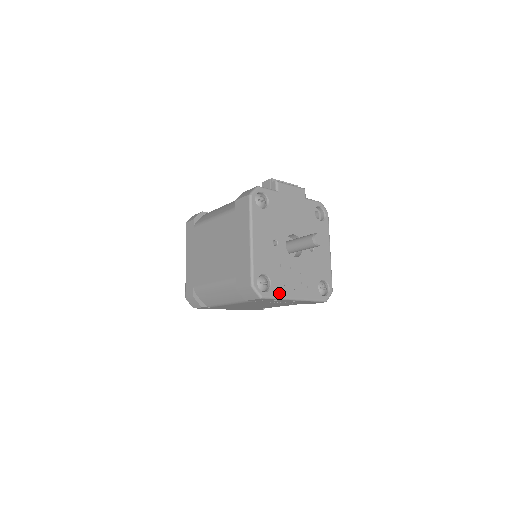
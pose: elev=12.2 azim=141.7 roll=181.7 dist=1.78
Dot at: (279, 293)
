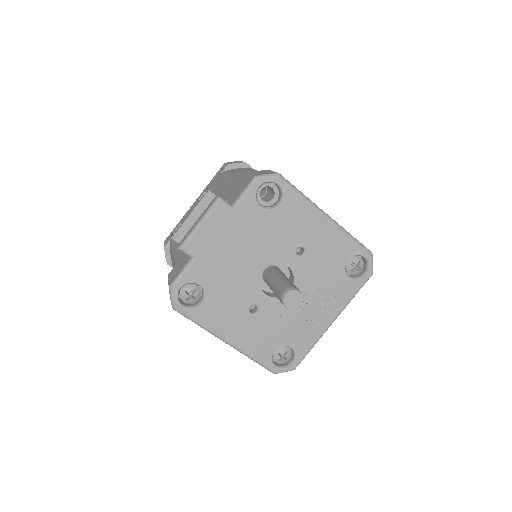
Dot at: (308, 343)
